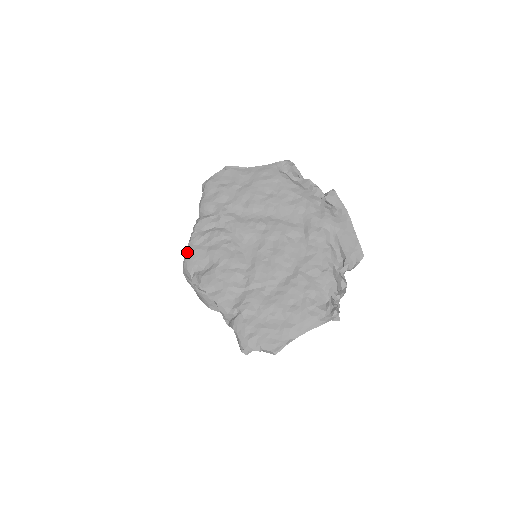
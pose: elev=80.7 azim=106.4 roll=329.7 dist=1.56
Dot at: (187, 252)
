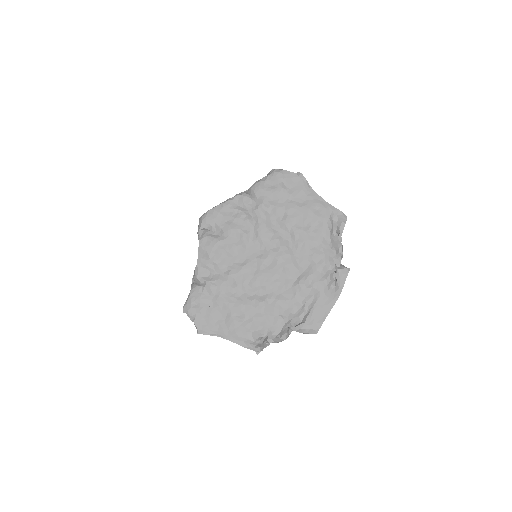
Dot at: (214, 209)
